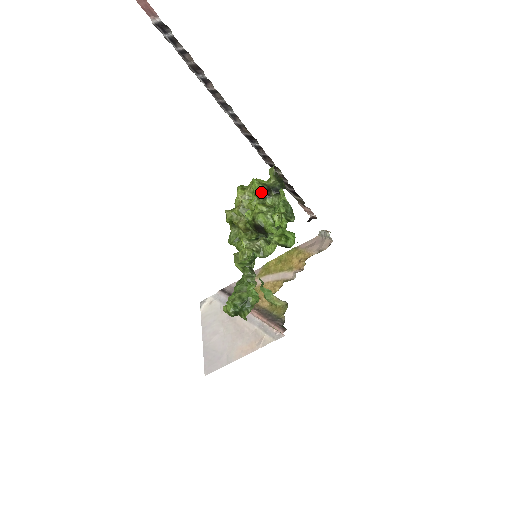
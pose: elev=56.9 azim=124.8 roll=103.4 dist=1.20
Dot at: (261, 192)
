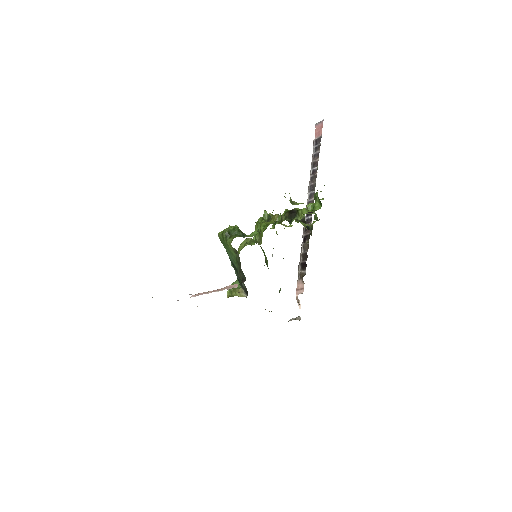
Dot at: occluded
